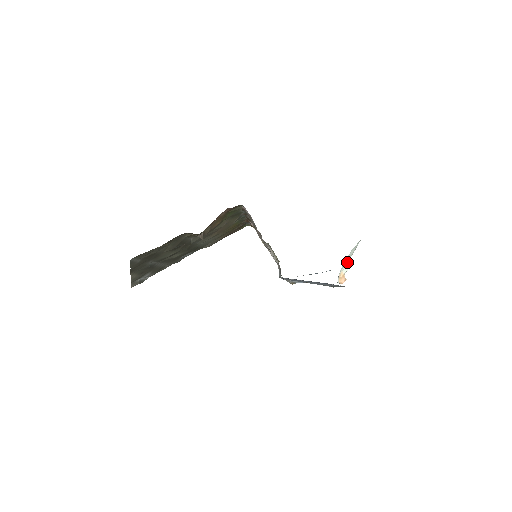
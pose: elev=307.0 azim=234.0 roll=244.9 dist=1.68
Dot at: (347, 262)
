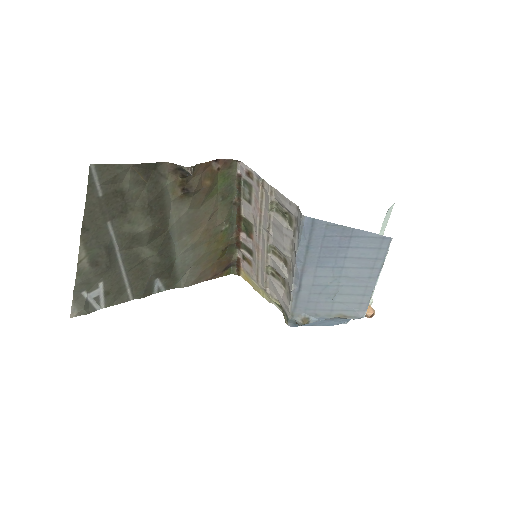
Dot at: occluded
